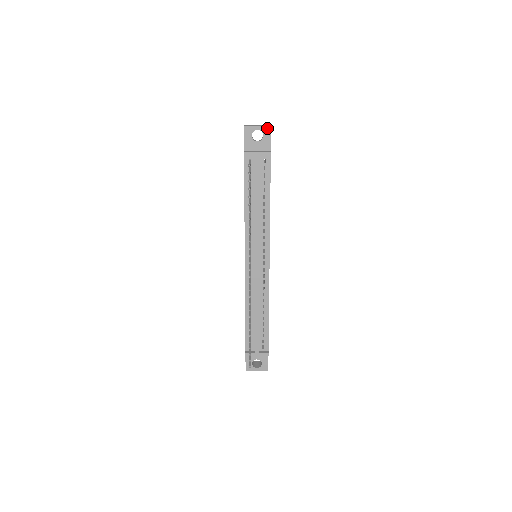
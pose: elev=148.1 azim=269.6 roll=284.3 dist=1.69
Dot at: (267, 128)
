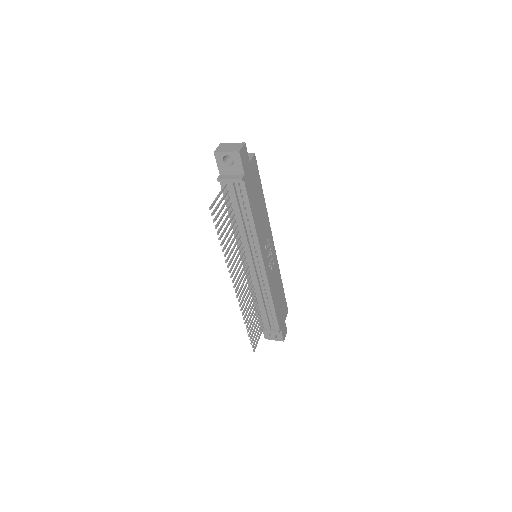
Dot at: (236, 153)
